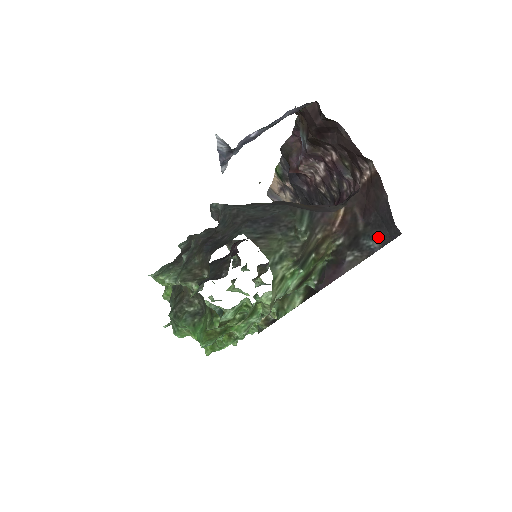
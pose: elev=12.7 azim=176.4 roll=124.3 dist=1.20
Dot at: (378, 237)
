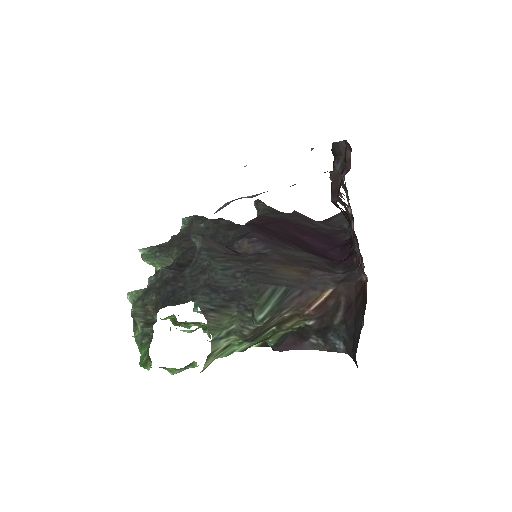
Dot at: (345, 343)
